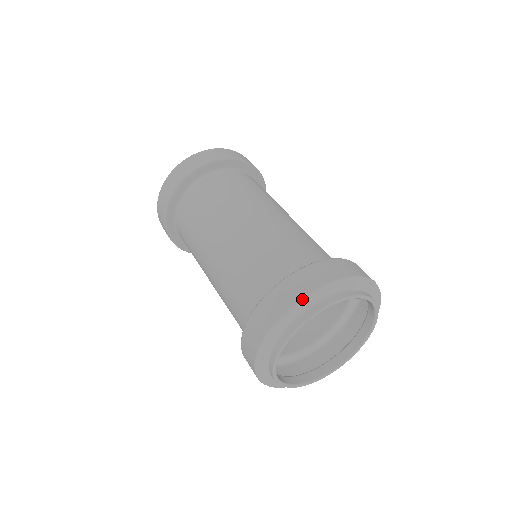
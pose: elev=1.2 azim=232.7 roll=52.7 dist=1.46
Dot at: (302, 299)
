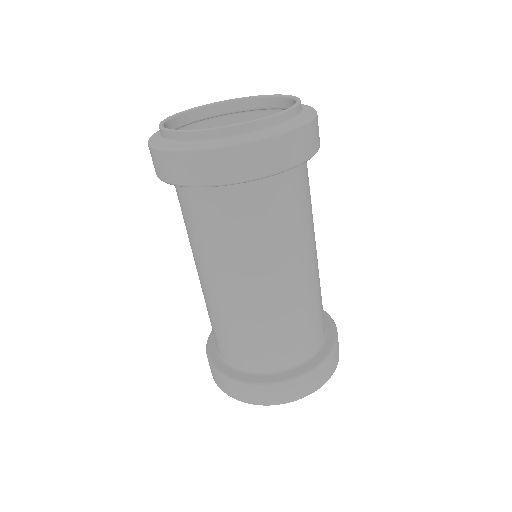
Dot at: occluded
